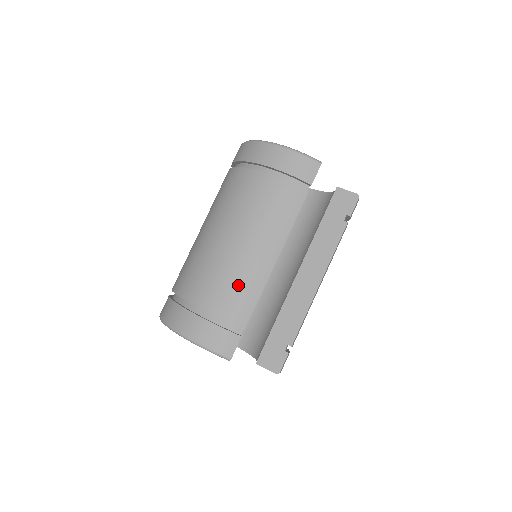
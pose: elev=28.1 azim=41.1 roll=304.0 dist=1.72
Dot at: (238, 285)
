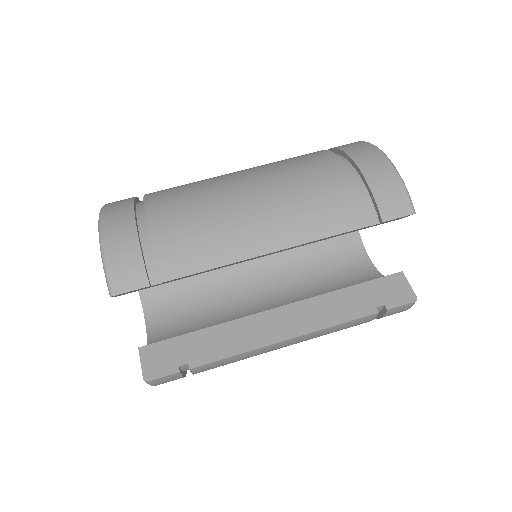
Dot at: (205, 234)
